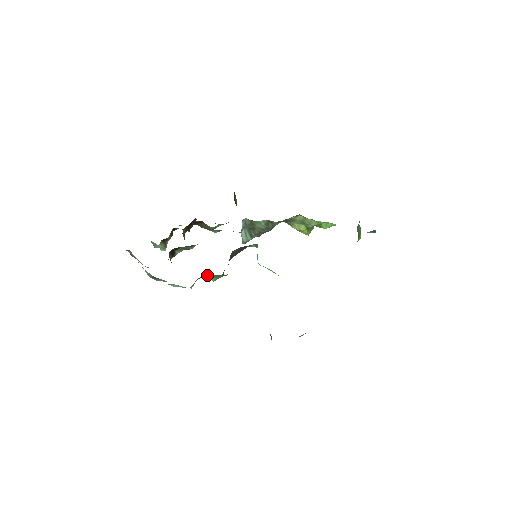
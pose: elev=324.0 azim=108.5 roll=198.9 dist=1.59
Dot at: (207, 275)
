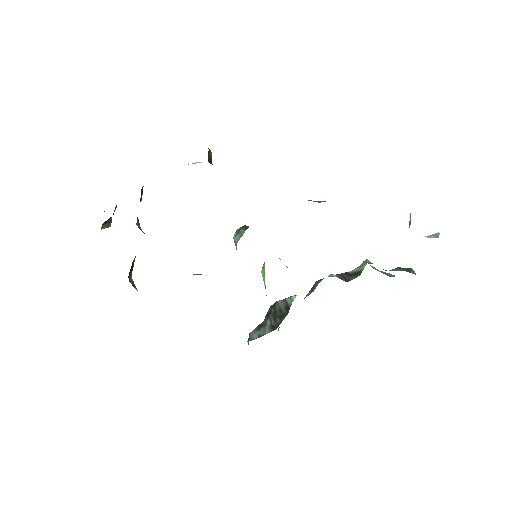
Dot at: occluded
